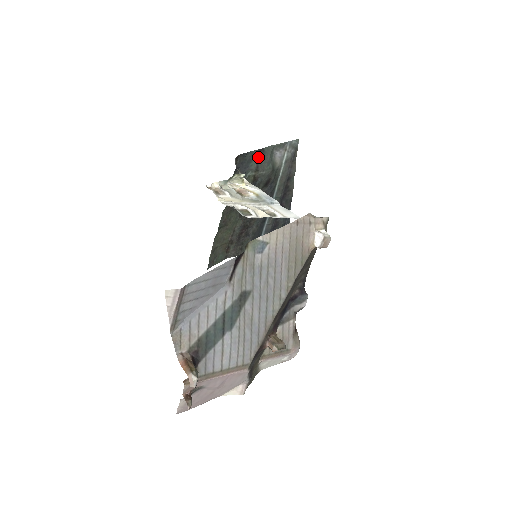
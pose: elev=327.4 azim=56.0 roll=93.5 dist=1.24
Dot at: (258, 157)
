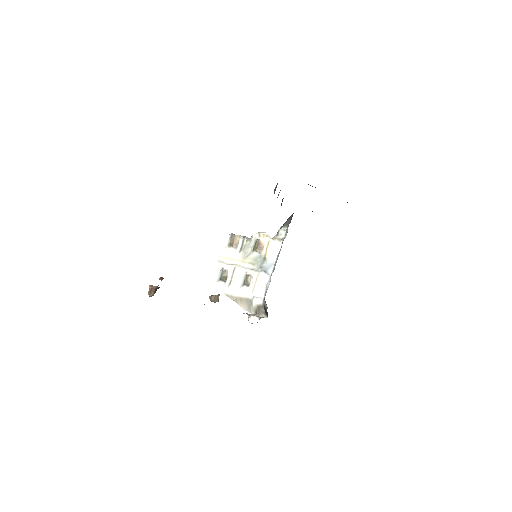
Dot at: occluded
